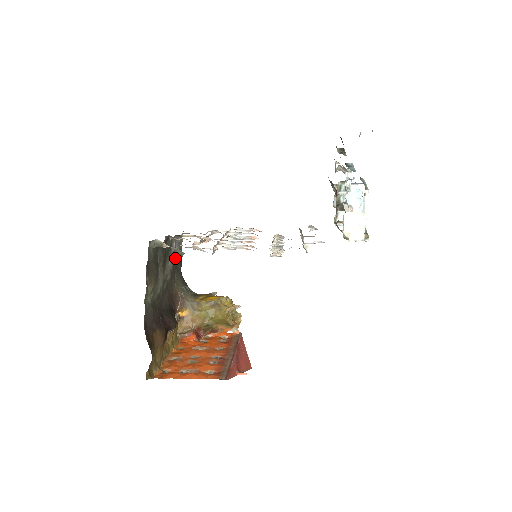
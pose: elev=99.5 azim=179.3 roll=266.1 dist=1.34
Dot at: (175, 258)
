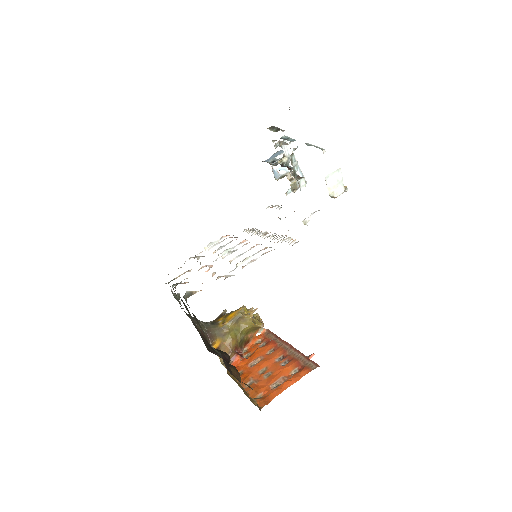
Dot at: (180, 302)
